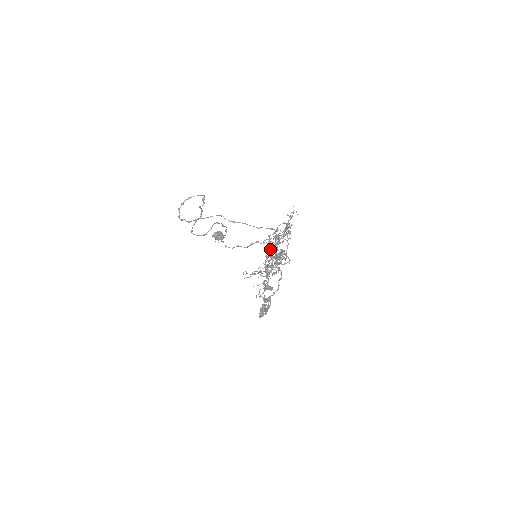
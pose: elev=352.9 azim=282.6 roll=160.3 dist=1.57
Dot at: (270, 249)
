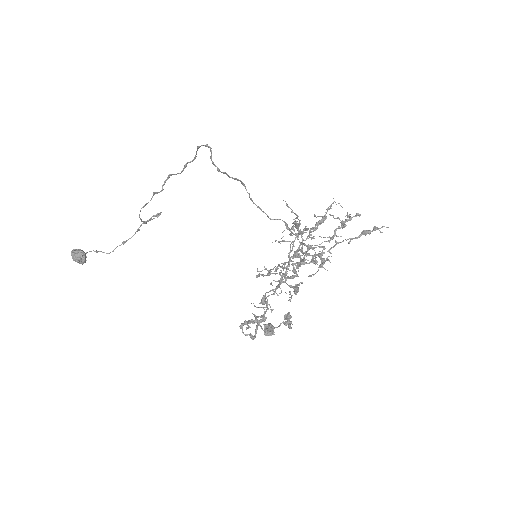
Dot at: (302, 241)
